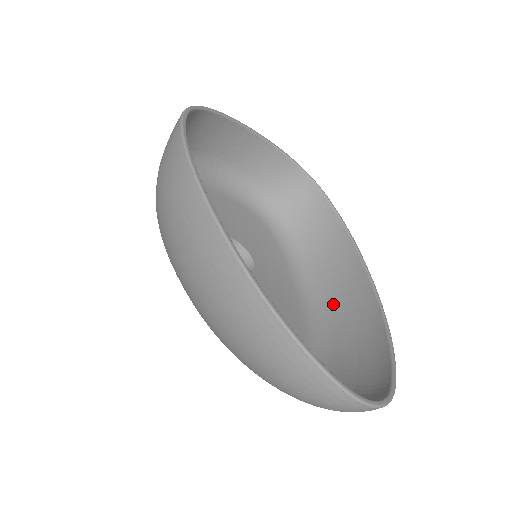
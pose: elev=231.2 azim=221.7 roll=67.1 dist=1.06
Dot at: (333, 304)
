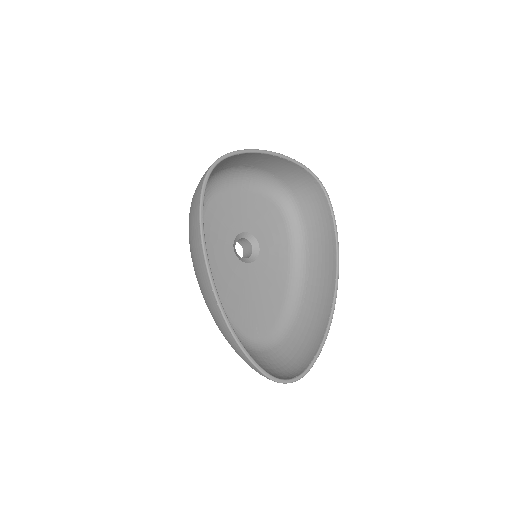
Dot at: (310, 284)
